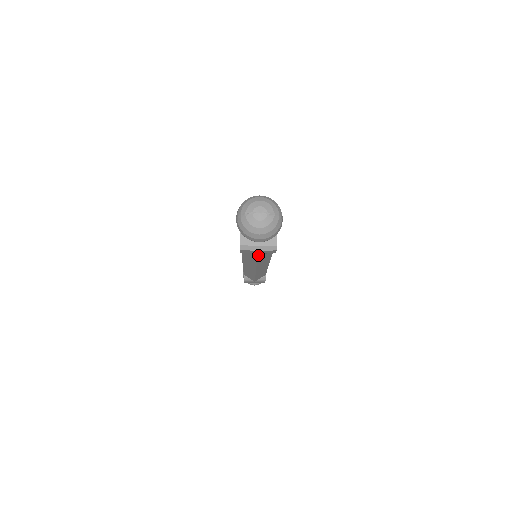
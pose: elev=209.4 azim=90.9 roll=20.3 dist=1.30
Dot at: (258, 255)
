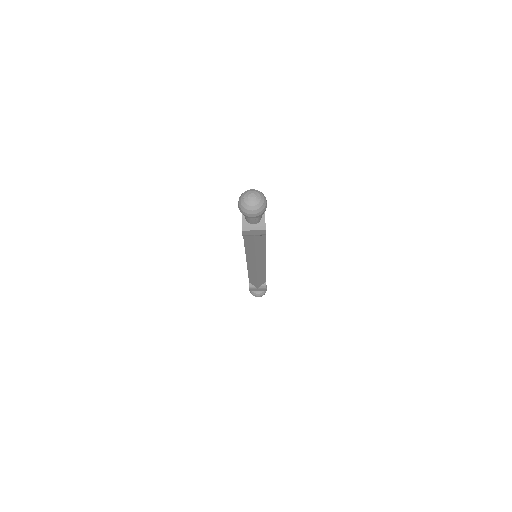
Dot at: (254, 238)
